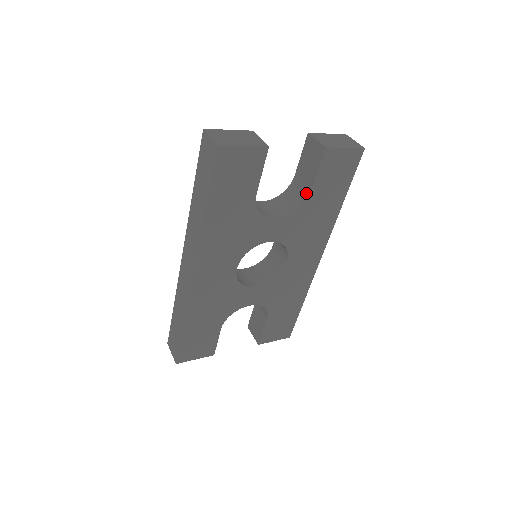
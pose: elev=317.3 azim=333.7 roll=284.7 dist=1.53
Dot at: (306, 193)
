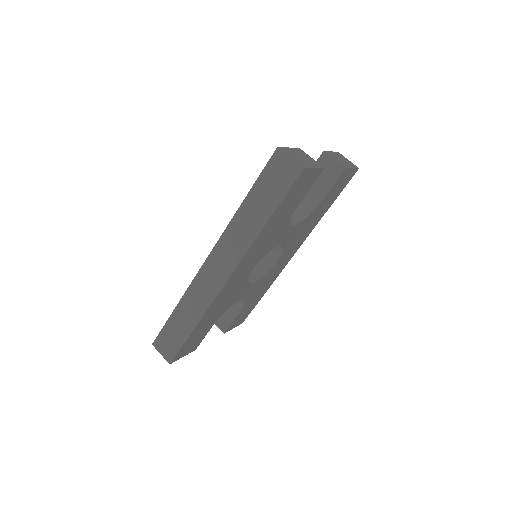
Dot at: (315, 203)
